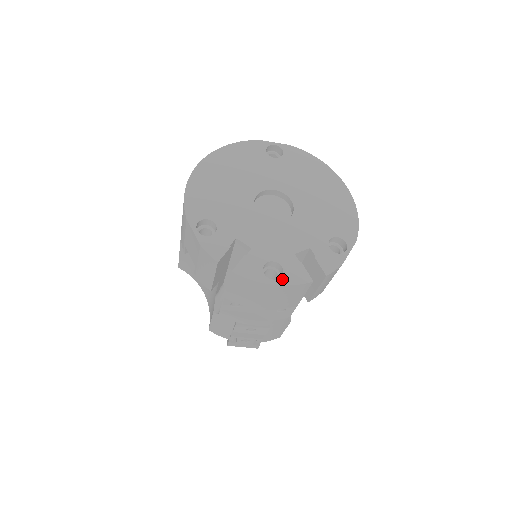
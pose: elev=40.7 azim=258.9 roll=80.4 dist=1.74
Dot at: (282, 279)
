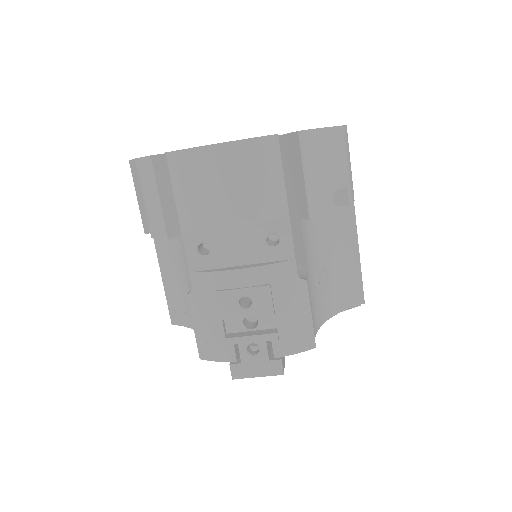
Dot at: occluded
